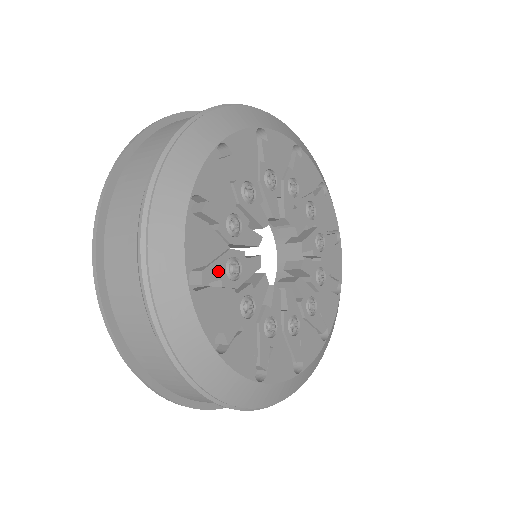
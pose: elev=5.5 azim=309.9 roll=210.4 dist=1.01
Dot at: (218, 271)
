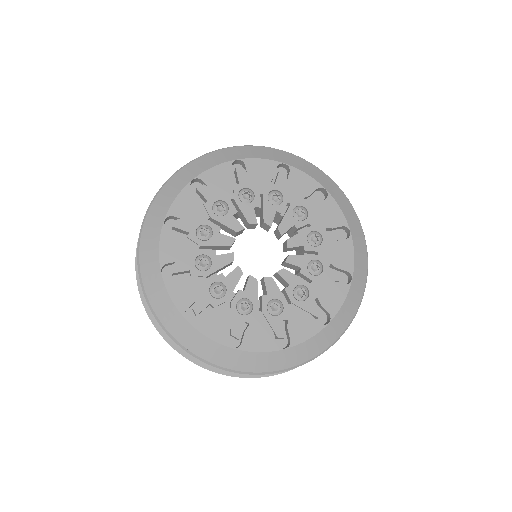
Dot at: (239, 321)
